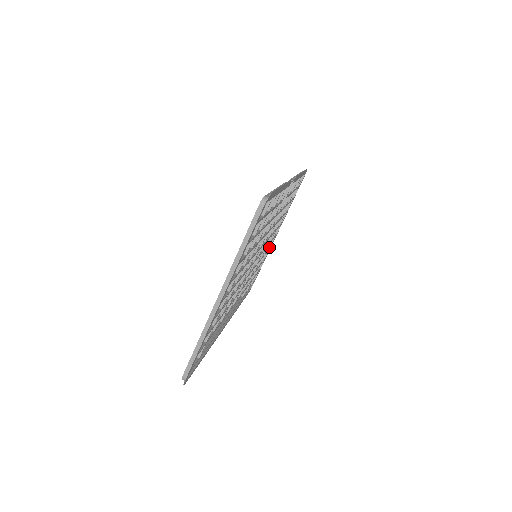
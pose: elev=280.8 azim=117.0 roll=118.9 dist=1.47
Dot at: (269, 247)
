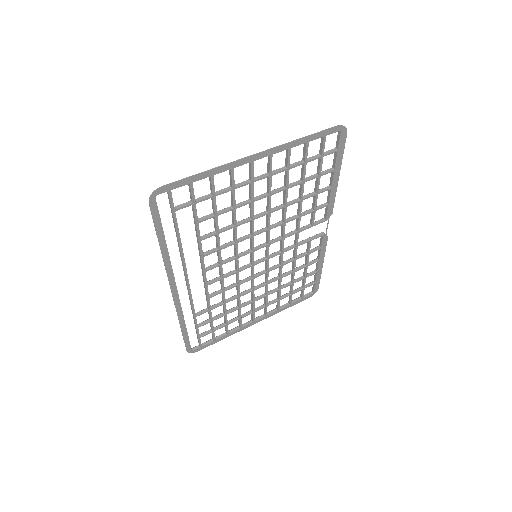
Dot at: (241, 323)
